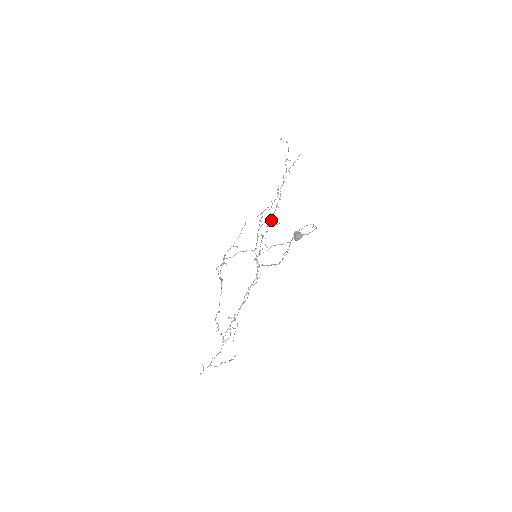
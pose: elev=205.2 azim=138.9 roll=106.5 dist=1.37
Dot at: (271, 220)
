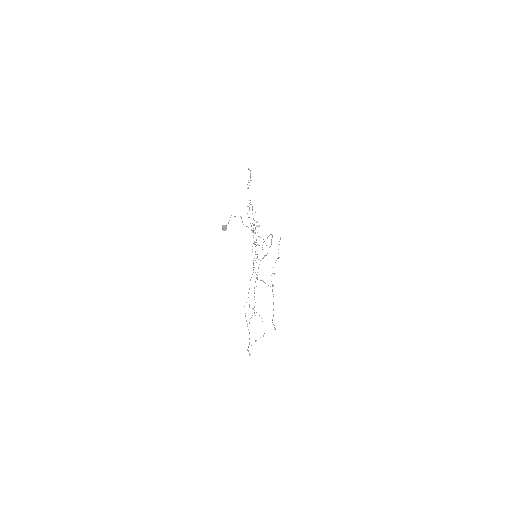
Dot at: (256, 226)
